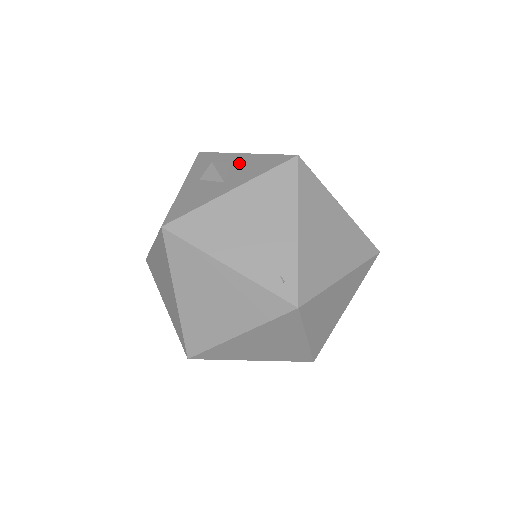
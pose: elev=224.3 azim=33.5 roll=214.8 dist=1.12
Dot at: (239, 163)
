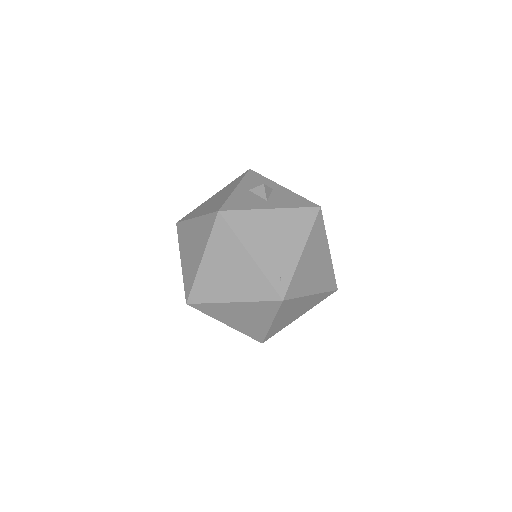
Dot at: (279, 192)
